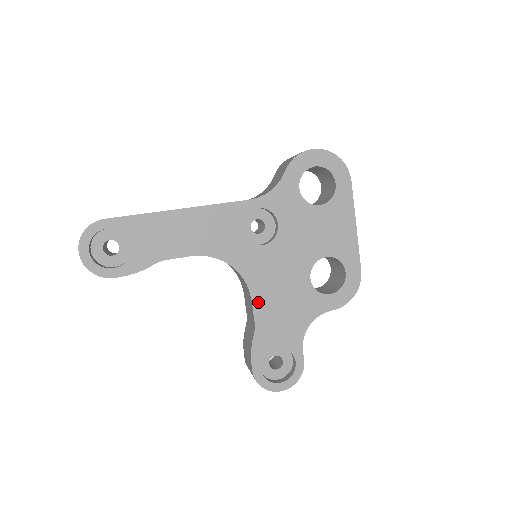
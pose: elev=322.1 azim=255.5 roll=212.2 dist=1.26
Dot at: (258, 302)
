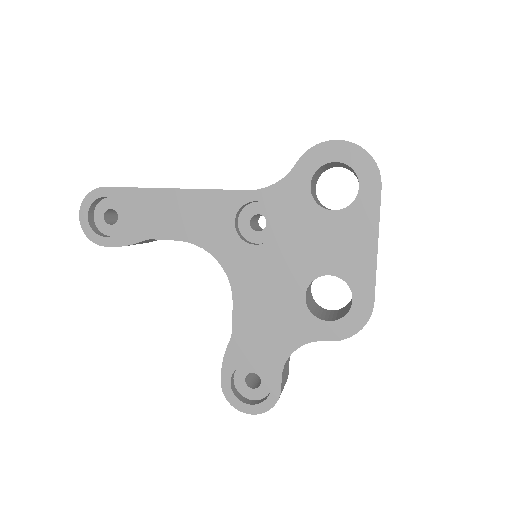
Dot at: (240, 307)
